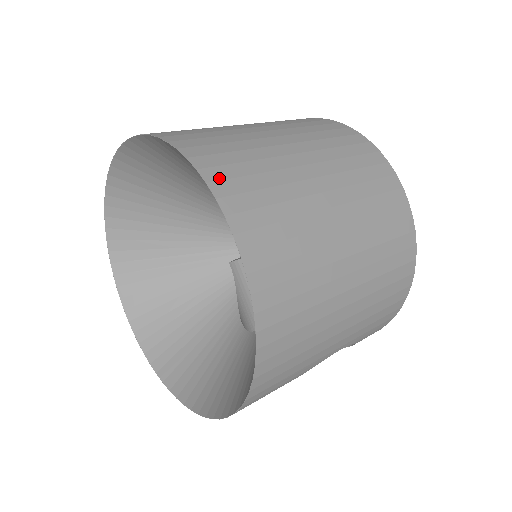
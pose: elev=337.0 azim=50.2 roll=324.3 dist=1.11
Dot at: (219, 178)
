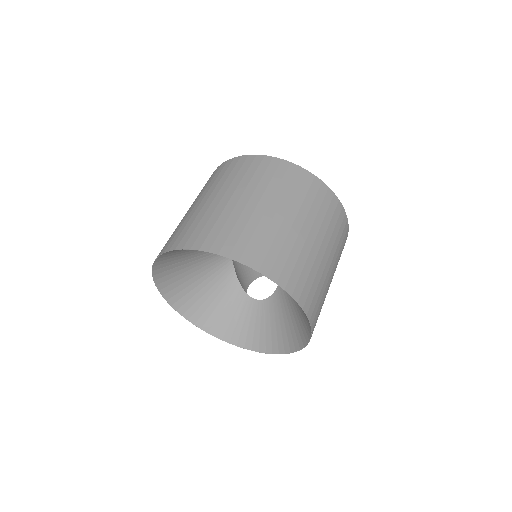
Dot at: (305, 301)
